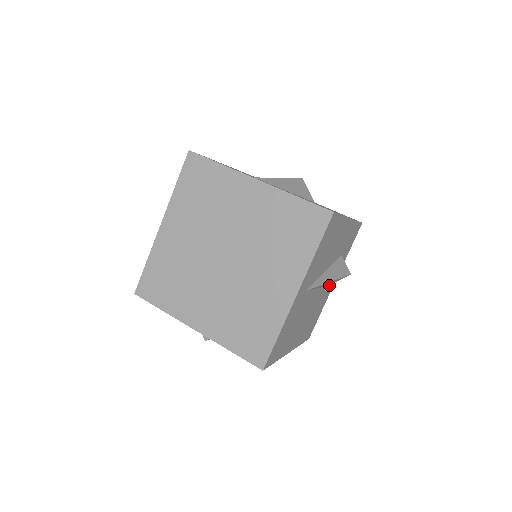
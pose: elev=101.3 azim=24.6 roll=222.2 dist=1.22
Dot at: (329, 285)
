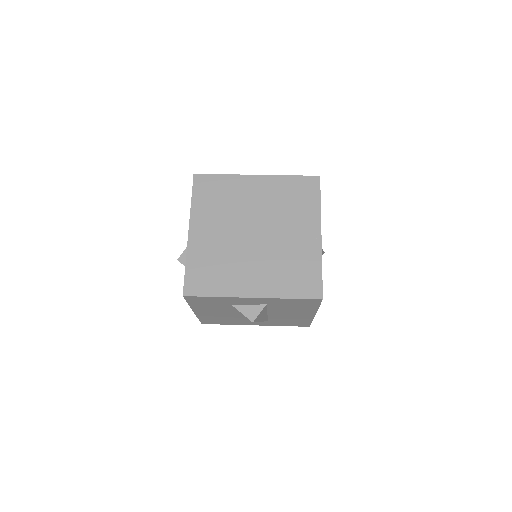
Dot at: occluded
